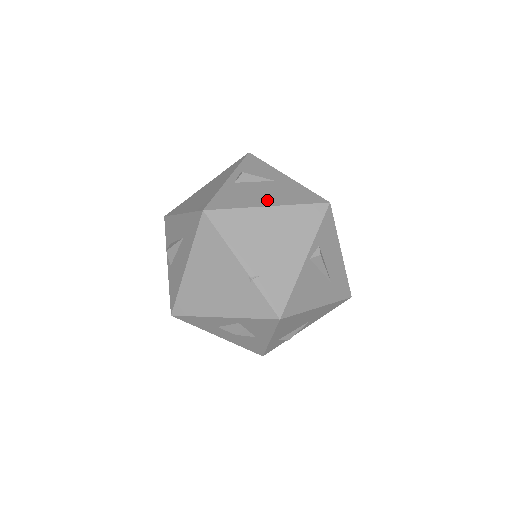
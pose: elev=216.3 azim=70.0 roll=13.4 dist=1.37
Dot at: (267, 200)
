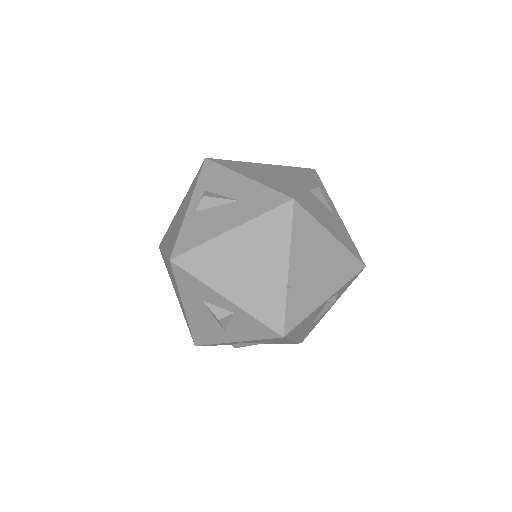
Dot at: (332, 229)
